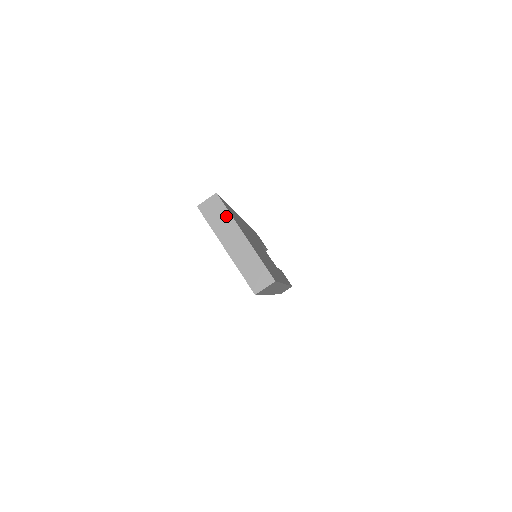
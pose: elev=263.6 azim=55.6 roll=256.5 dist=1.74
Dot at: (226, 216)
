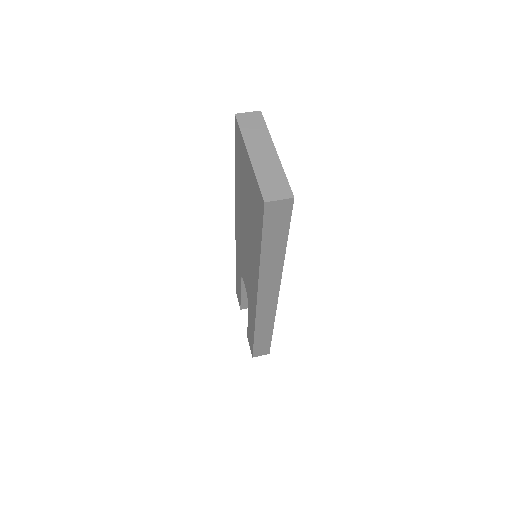
Dot at: (263, 130)
